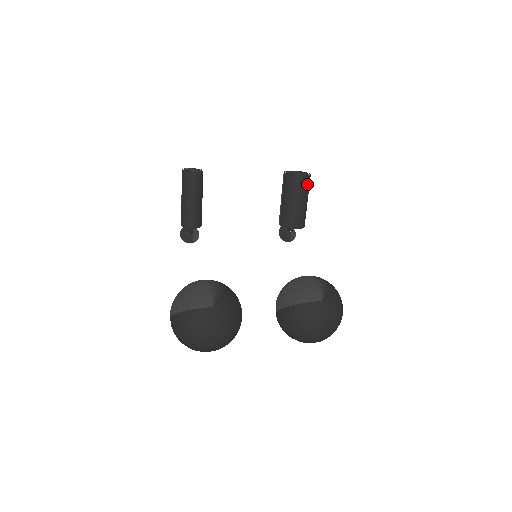
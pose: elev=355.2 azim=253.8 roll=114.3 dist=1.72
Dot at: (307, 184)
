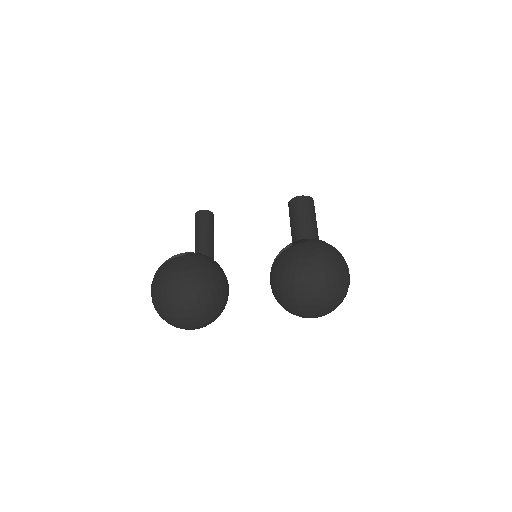
Dot at: (308, 203)
